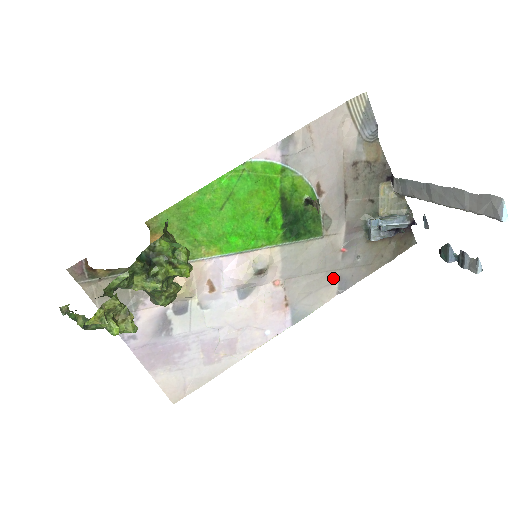
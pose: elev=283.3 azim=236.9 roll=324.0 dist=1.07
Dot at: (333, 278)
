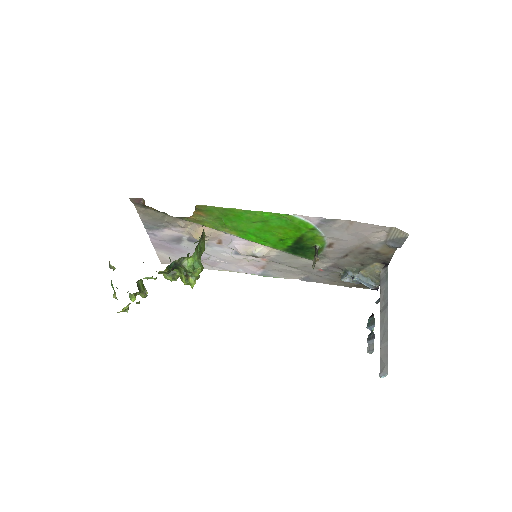
Dot at: (303, 274)
